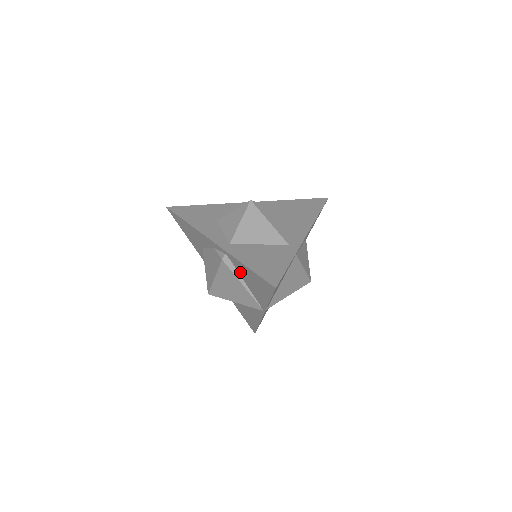
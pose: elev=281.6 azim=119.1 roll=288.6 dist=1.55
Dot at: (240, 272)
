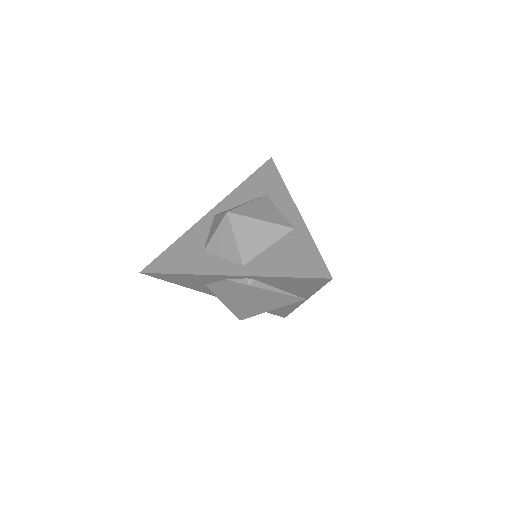
Dot at: (271, 284)
